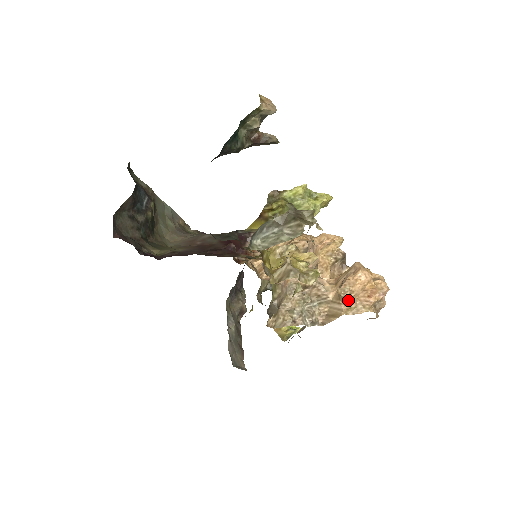
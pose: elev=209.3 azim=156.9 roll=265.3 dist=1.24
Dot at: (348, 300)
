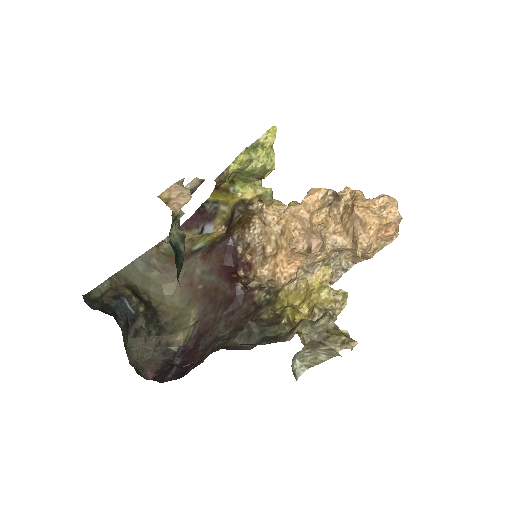
Dot at: (371, 251)
